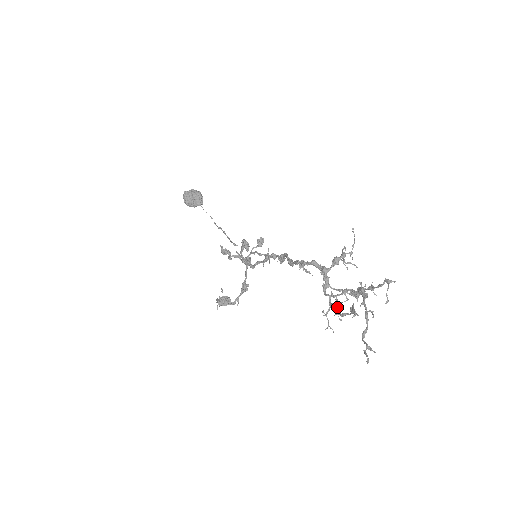
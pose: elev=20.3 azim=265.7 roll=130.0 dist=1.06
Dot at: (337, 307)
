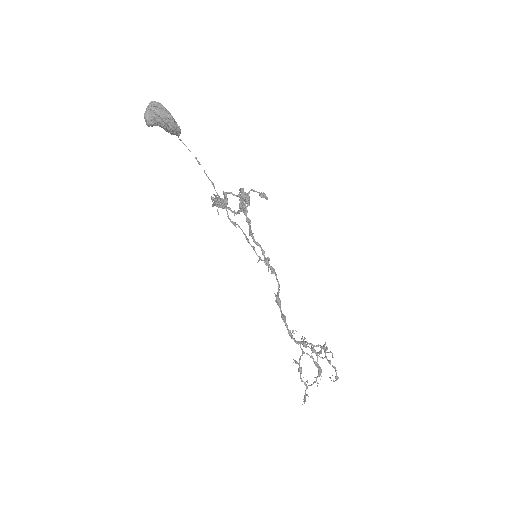
Dot at: (301, 373)
